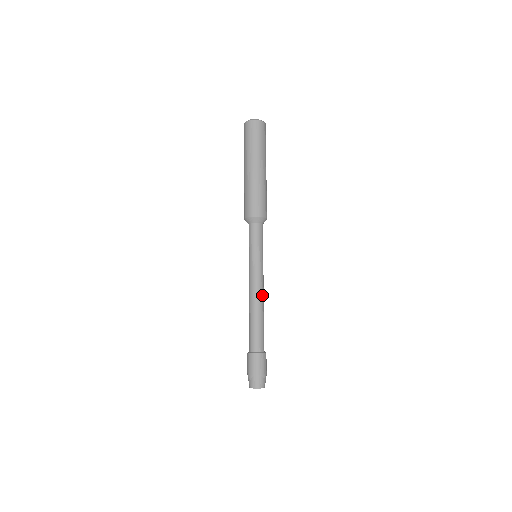
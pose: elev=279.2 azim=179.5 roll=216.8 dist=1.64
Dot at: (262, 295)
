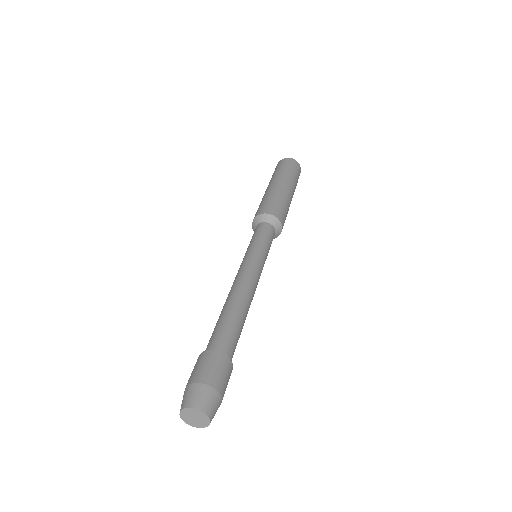
Dot at: (249, 287)
